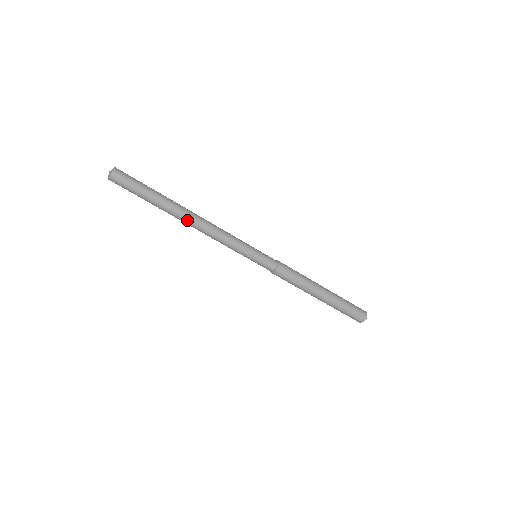
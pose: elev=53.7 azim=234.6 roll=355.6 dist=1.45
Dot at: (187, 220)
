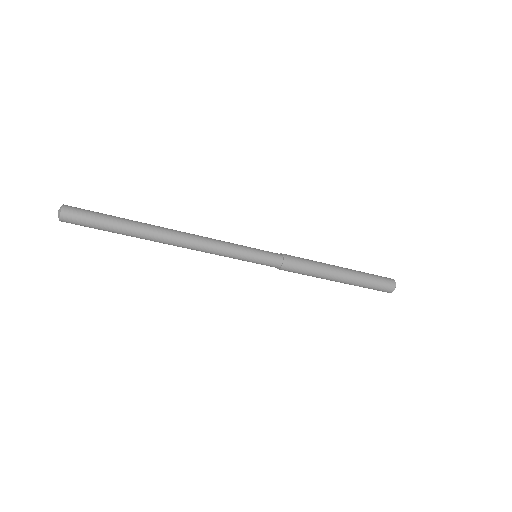
Dot at: (164, 243)
